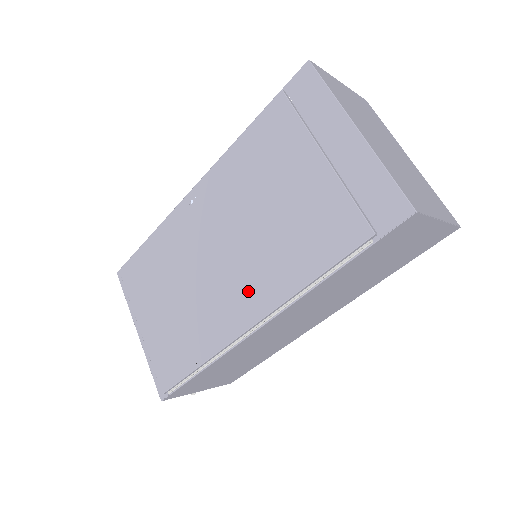
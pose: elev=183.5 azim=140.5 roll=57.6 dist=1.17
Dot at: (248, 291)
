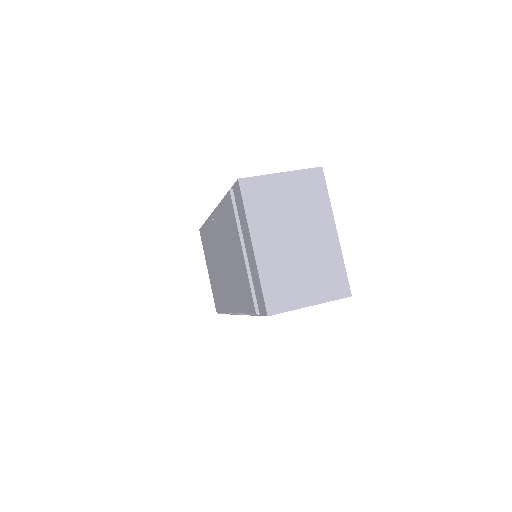
Dot at: (230, 294)
